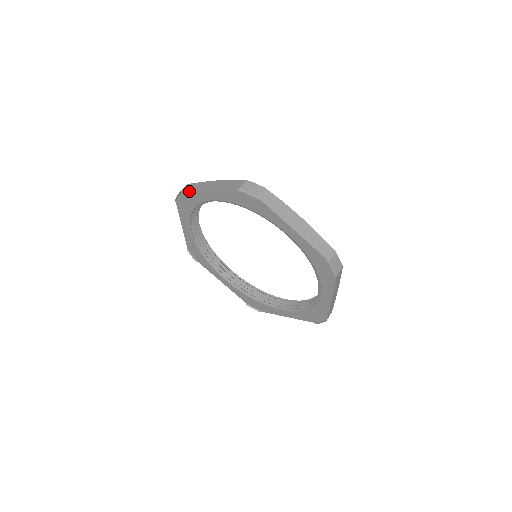
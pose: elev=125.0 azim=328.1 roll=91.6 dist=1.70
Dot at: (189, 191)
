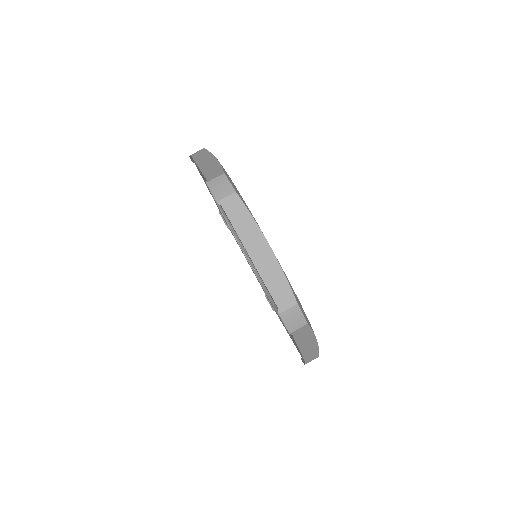
Dot at: (193, 159)
